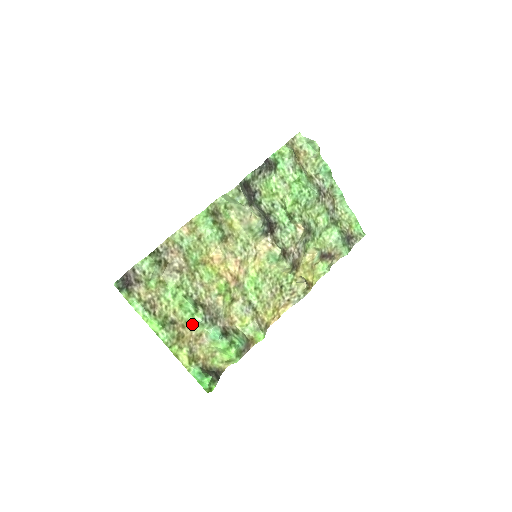
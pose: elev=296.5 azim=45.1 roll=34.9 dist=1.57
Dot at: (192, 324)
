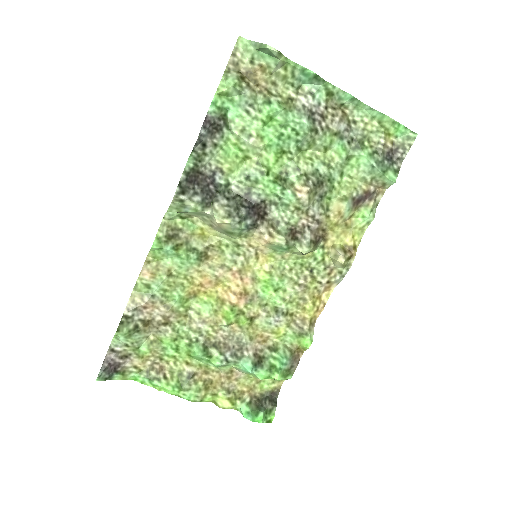
Dot at: occluded
